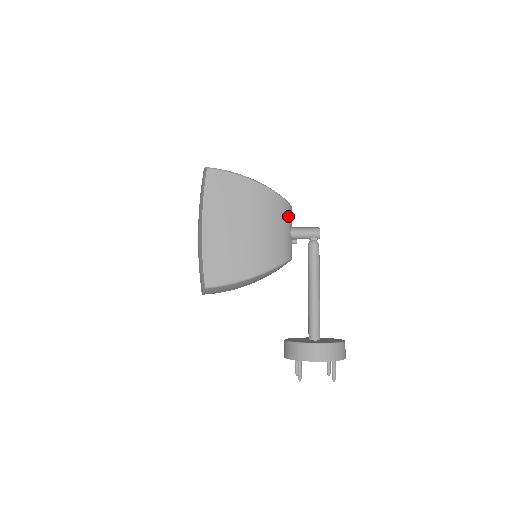
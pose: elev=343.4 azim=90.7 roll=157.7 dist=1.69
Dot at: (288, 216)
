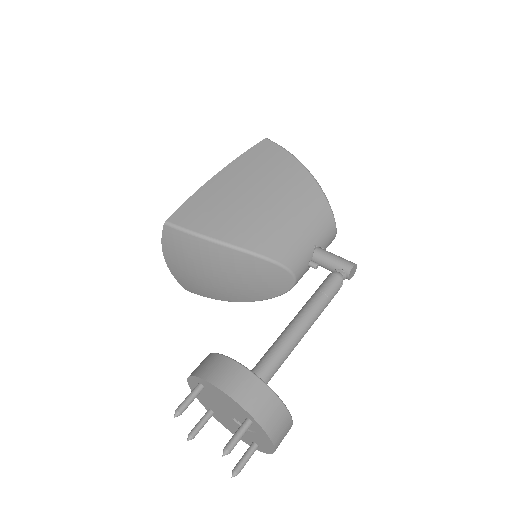
Dot at: (324, 228)
